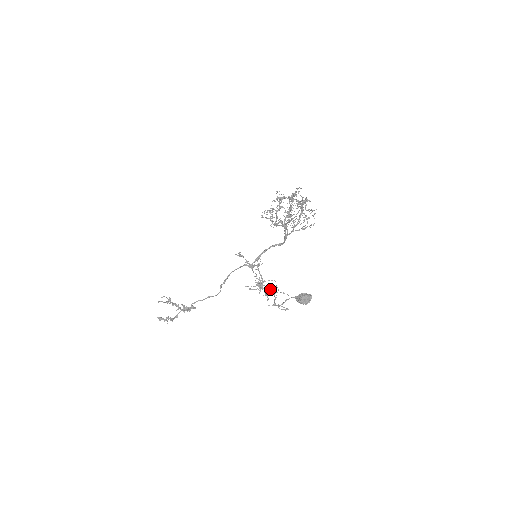
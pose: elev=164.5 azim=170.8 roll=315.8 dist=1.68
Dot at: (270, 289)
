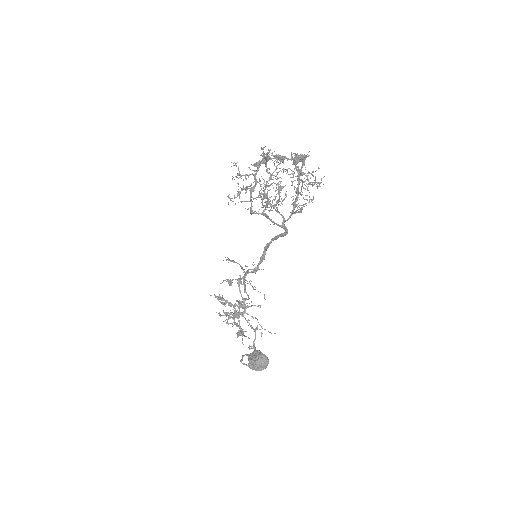
Dot at: occluded
